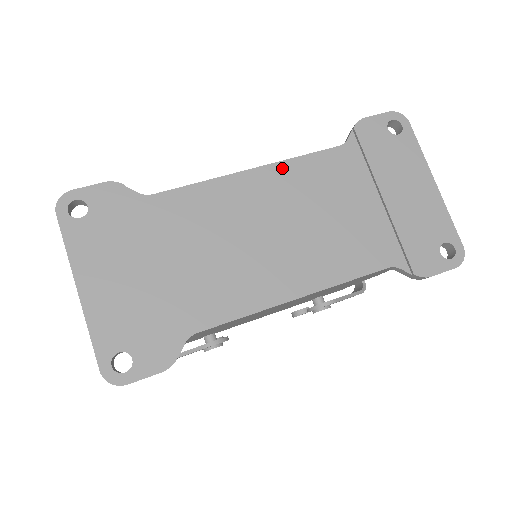
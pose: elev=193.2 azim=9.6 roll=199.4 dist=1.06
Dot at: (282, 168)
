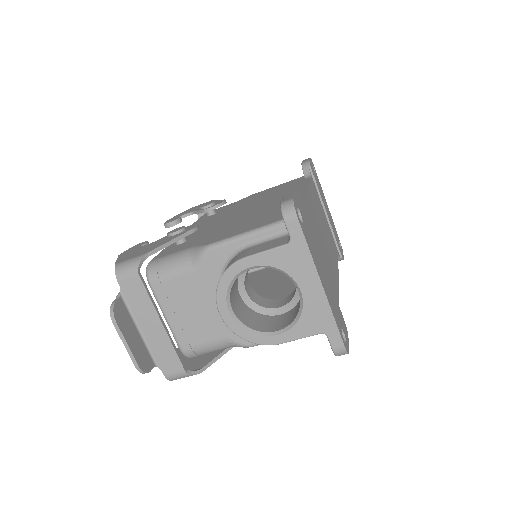
Dot at: (310, 190)
